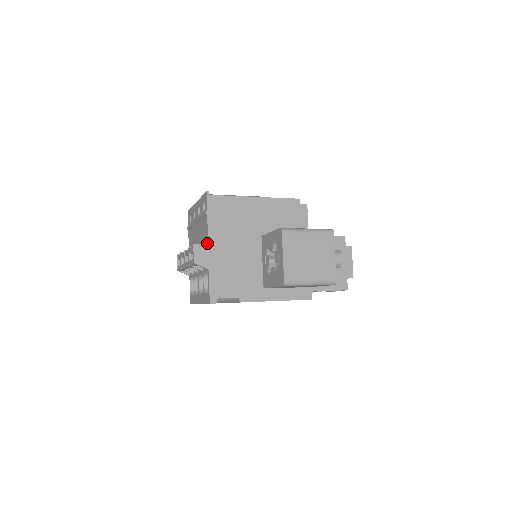
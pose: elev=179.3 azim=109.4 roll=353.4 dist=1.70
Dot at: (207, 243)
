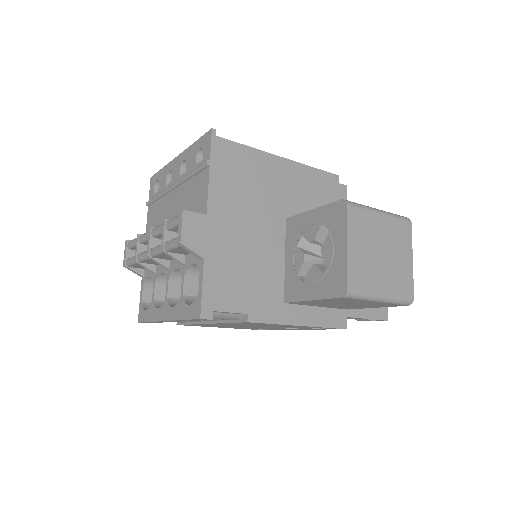
Dot at: (204, 213)
